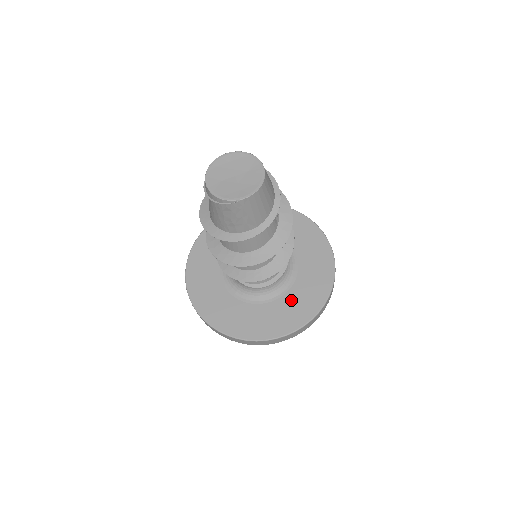
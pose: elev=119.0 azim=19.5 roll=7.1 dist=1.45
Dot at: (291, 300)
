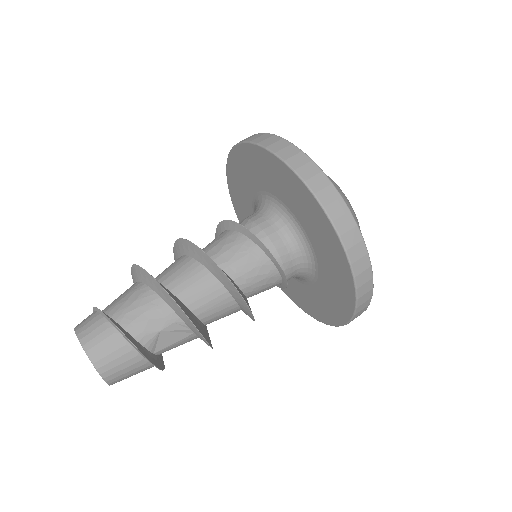
Dot at: (319, 294)
